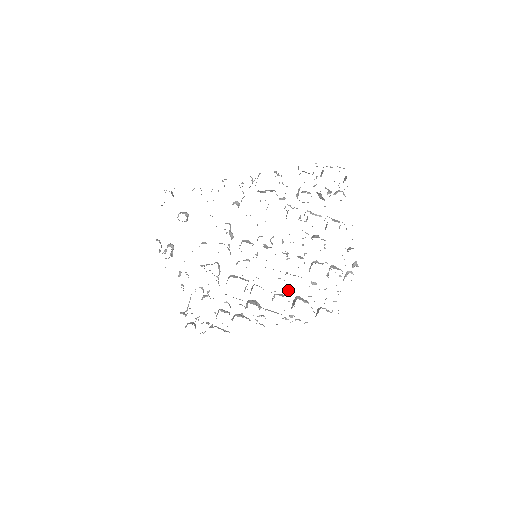
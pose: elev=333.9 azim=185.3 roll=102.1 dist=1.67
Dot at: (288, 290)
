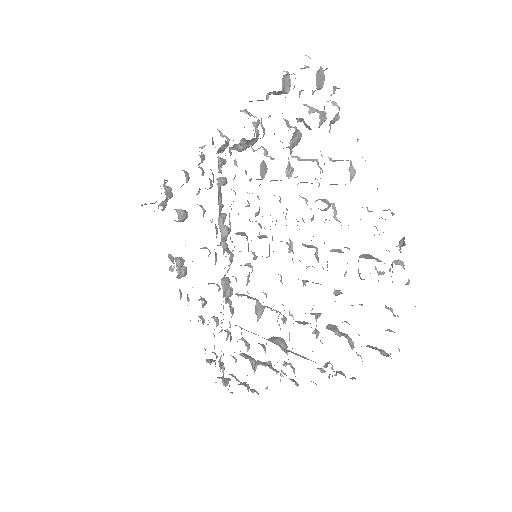
Dot at: occluded
